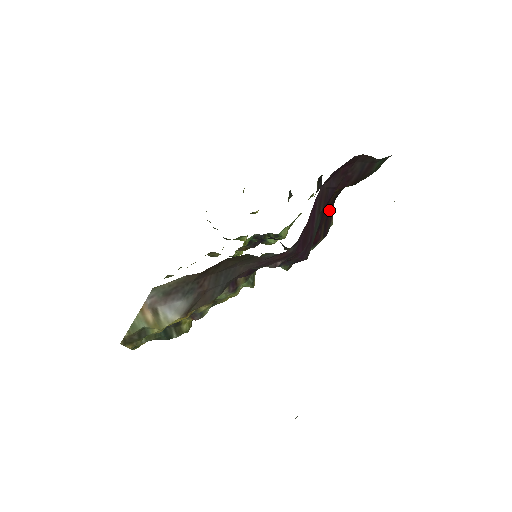
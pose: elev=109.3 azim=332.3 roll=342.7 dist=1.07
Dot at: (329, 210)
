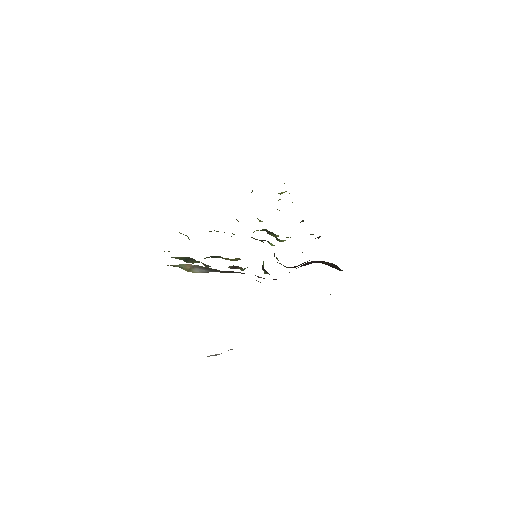
Dot at: occluded
